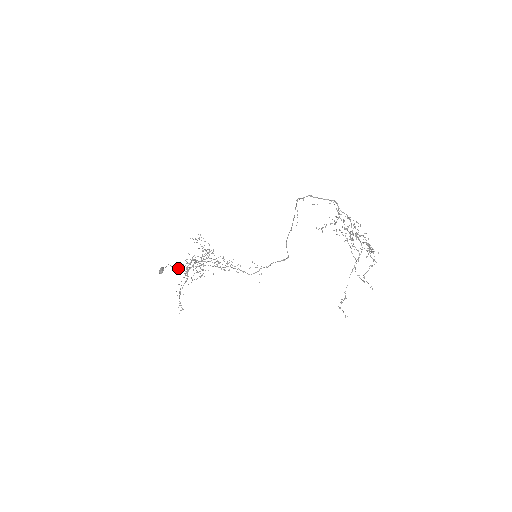
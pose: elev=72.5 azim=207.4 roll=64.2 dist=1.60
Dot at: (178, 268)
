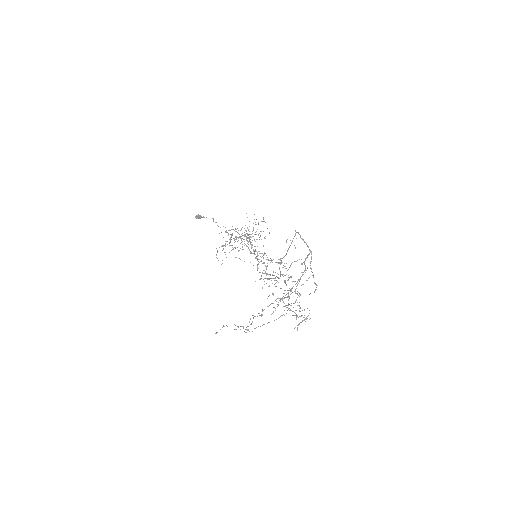
Dot at: occluded
